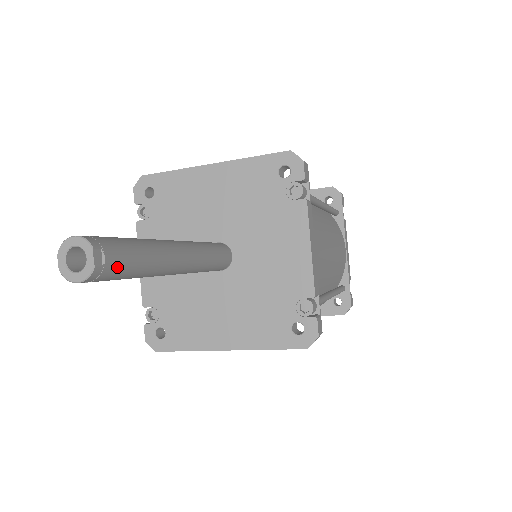
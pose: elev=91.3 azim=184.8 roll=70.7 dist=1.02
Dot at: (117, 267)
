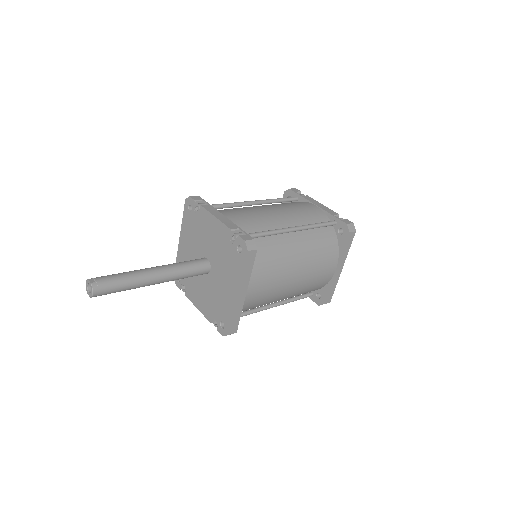
Dot at: (105, 281)
